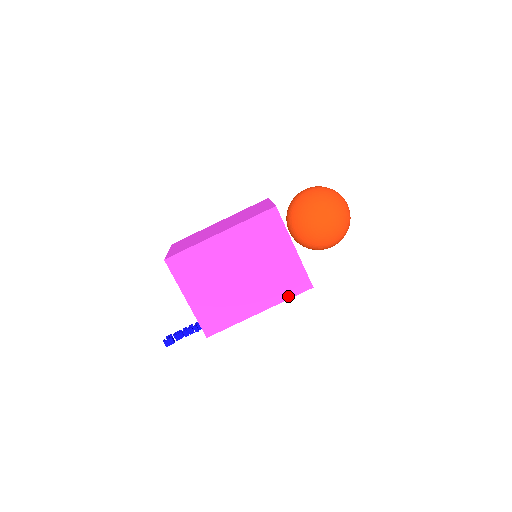
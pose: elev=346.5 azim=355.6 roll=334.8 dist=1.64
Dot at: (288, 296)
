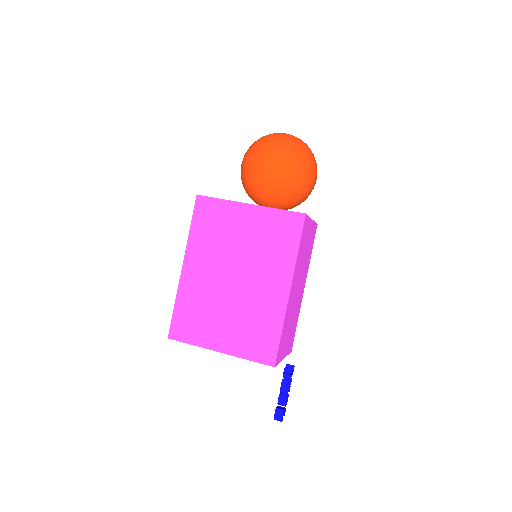
Dot at: (295, 247)
